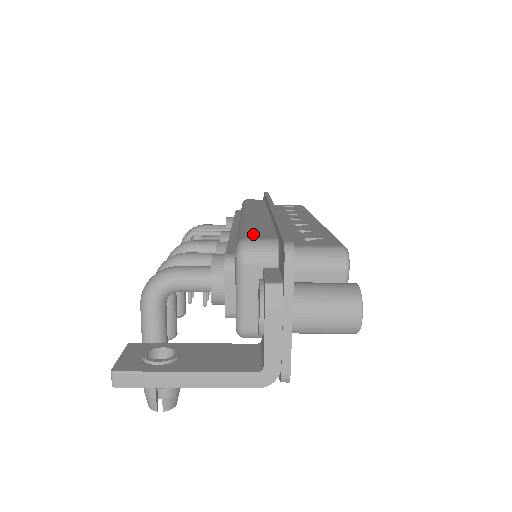
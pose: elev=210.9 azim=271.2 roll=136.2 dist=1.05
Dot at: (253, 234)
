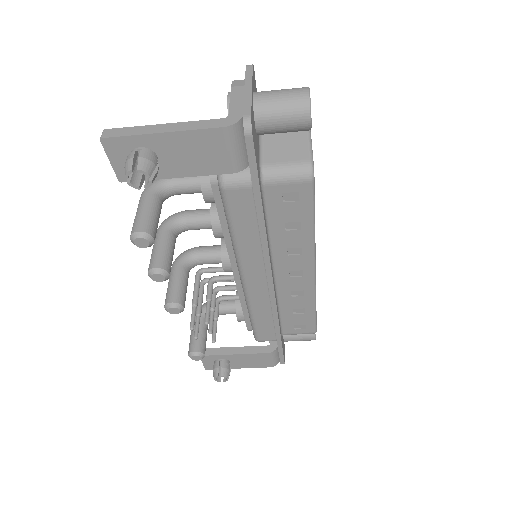
Dot at: occluded
